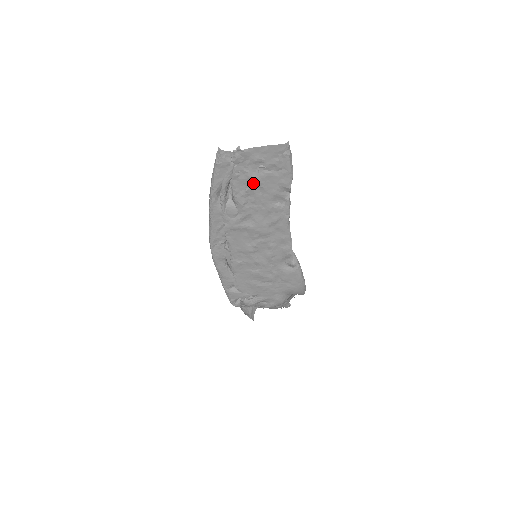
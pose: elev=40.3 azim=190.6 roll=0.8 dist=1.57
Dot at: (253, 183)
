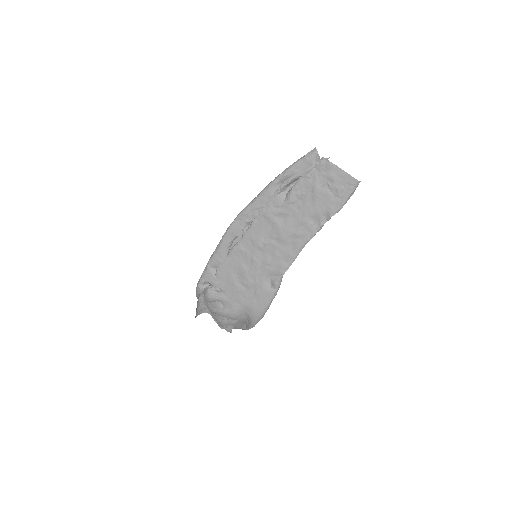
Dot at: (312, 192)
